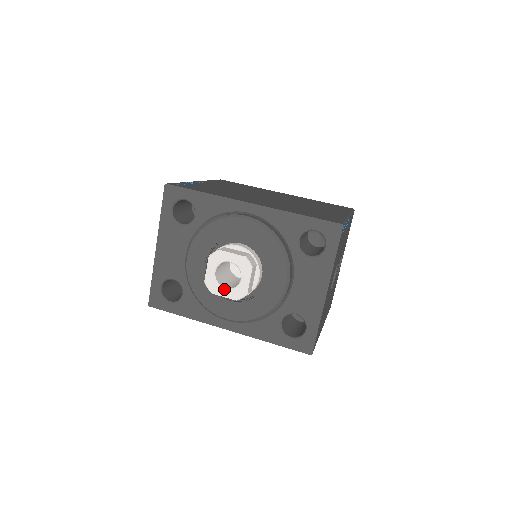
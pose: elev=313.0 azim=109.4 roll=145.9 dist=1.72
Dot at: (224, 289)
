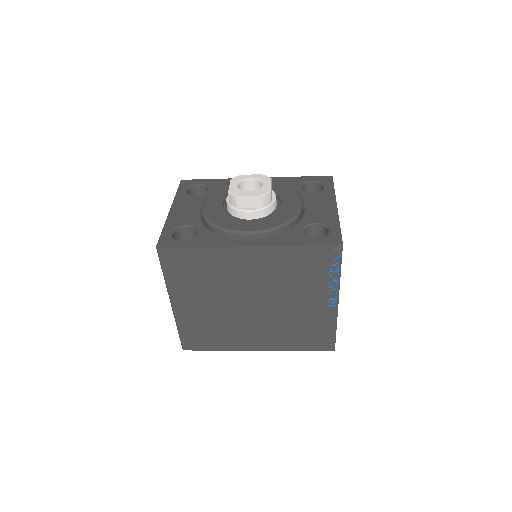
Dot at: (248, 192)
